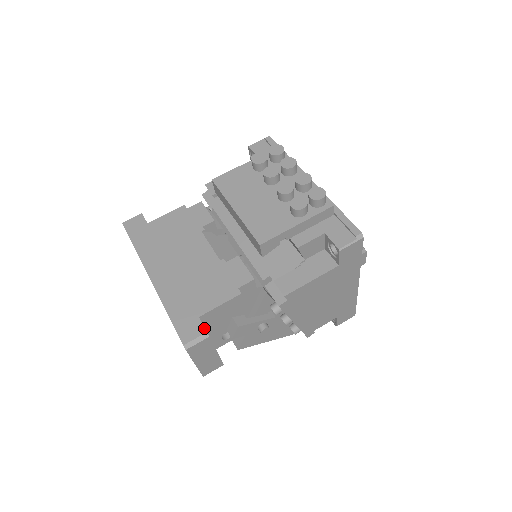
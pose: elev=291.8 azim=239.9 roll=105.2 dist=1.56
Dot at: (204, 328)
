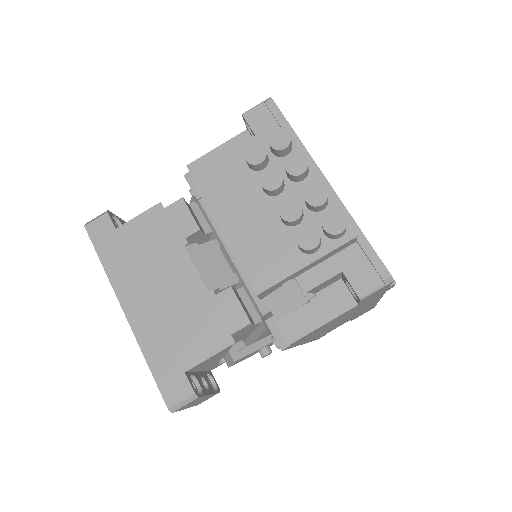
Dot at: (191, 388)
